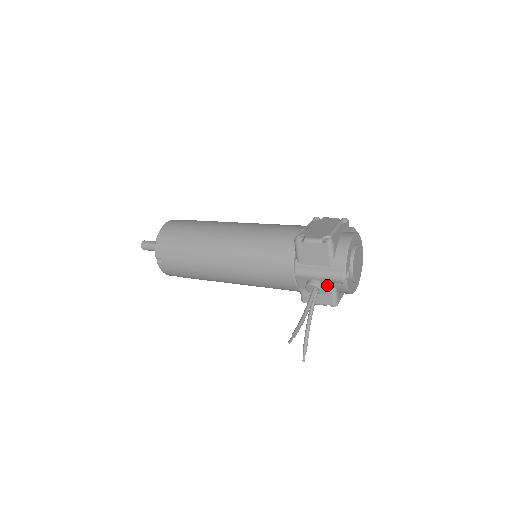
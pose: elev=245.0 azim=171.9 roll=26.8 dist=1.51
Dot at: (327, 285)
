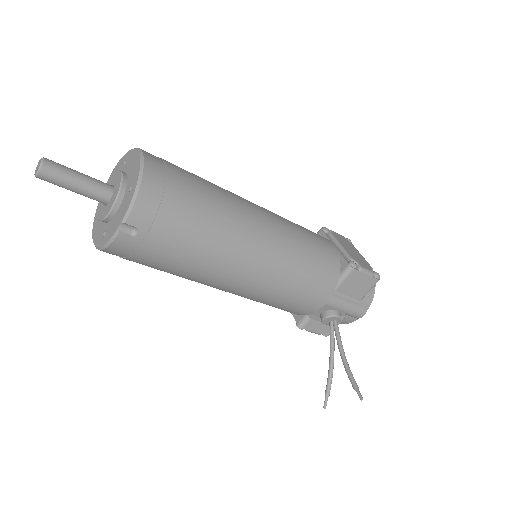
Dot at: (341, 317)
